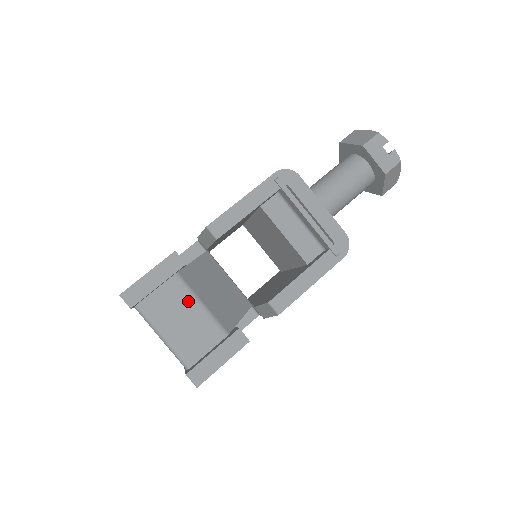
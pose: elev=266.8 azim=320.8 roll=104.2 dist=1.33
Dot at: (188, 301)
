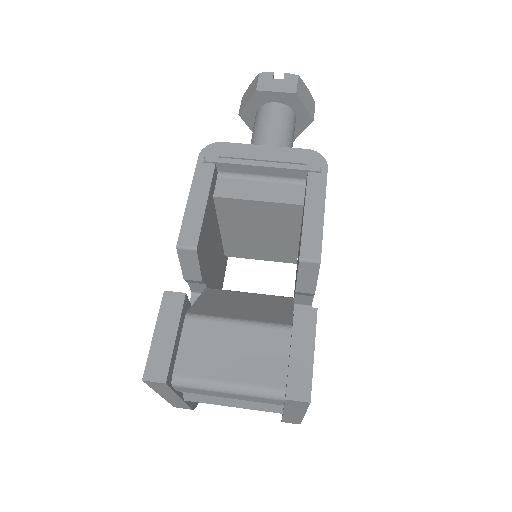
Dot at: (221, 330)
